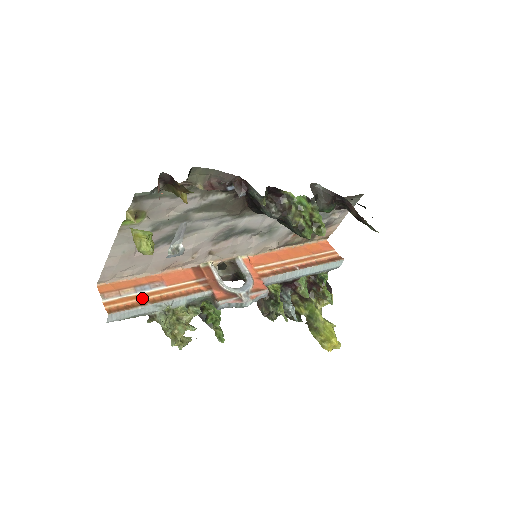
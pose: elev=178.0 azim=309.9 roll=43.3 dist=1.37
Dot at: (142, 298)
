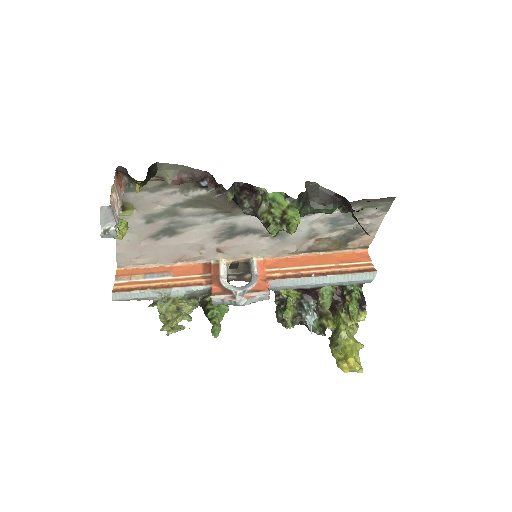
Dot at: (146, 284)
